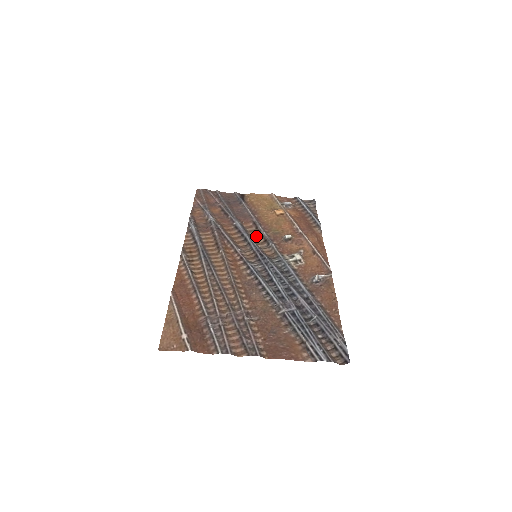
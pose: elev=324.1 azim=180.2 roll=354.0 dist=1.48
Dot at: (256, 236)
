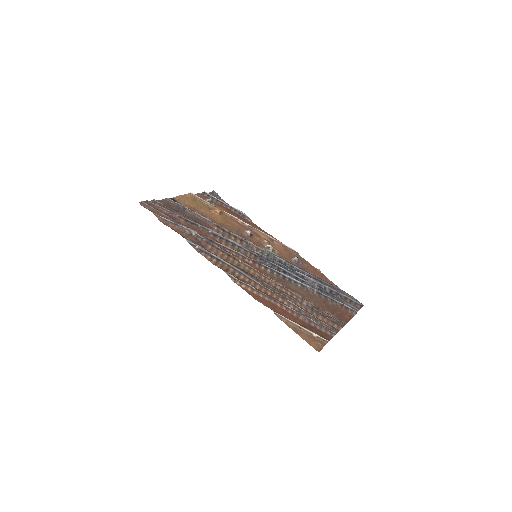
Dot at: (231, 238)
